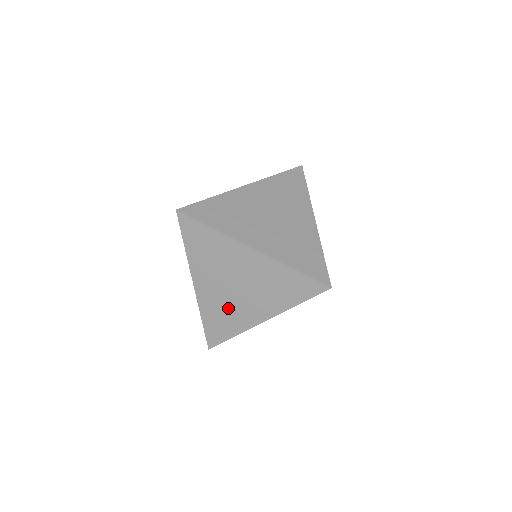
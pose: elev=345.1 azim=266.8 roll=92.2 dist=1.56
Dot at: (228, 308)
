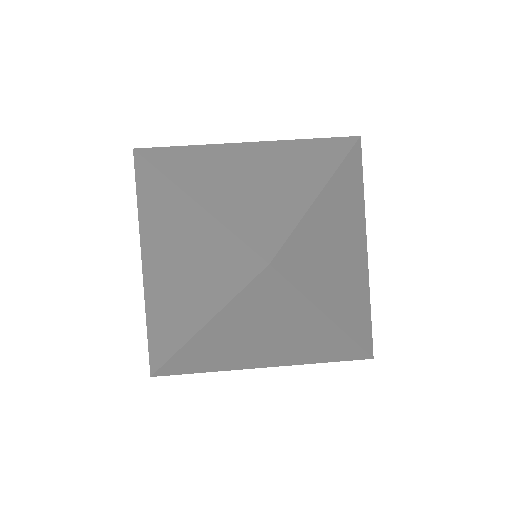
Dot at: (227, 355)
